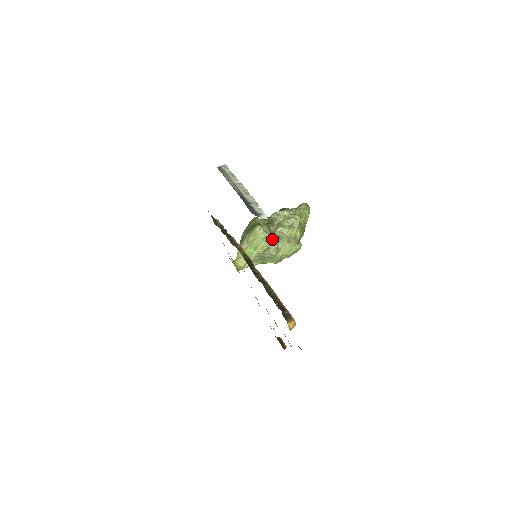
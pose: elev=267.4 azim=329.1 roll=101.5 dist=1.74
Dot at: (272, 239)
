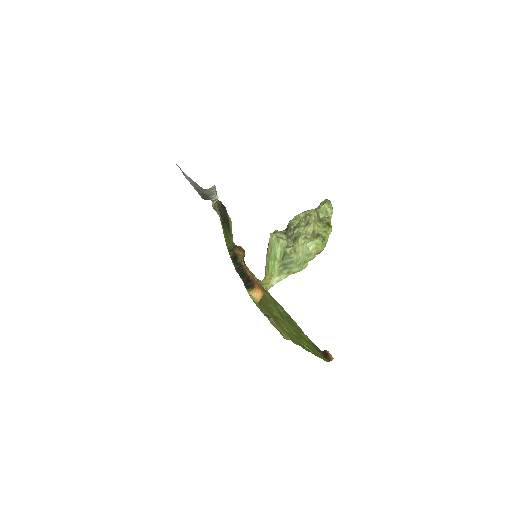
Dot at: (289, 243)
